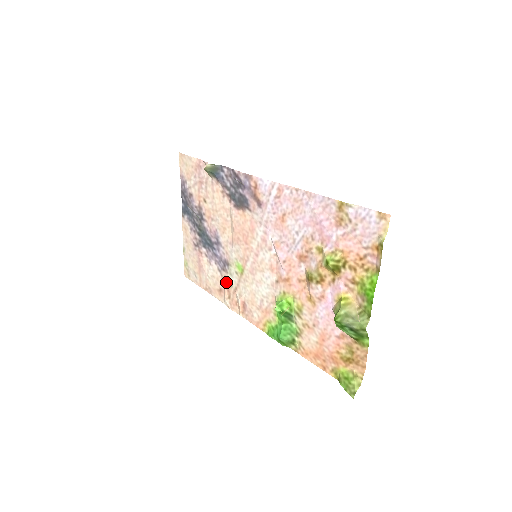
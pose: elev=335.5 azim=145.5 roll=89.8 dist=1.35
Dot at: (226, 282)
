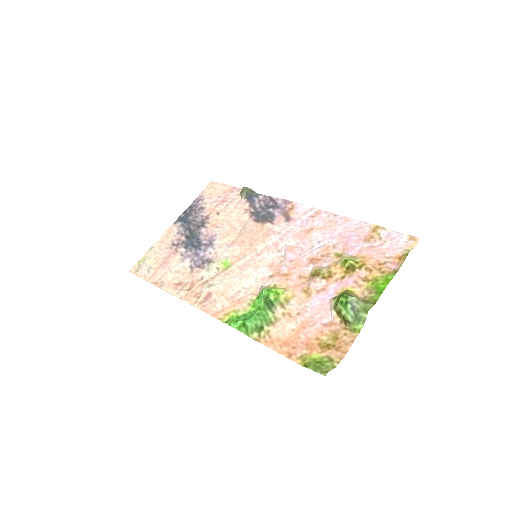
Dot at: (195, 276)
